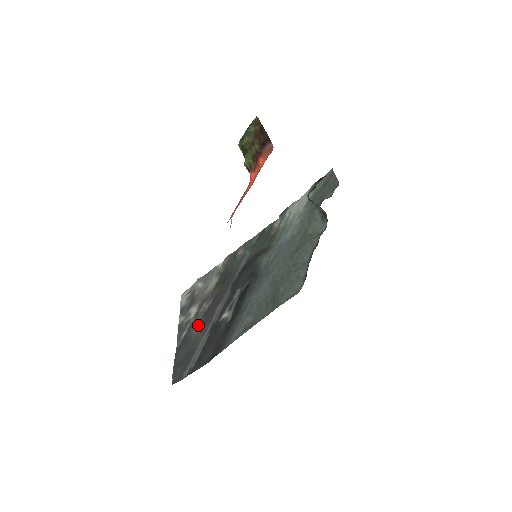
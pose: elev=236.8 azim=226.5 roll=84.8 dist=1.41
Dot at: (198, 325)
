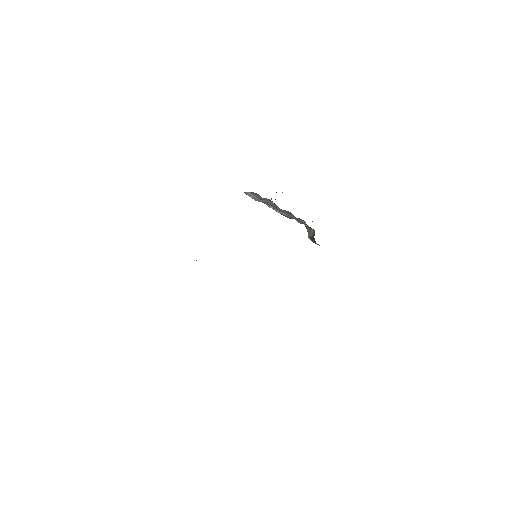
Dot at: occluded
